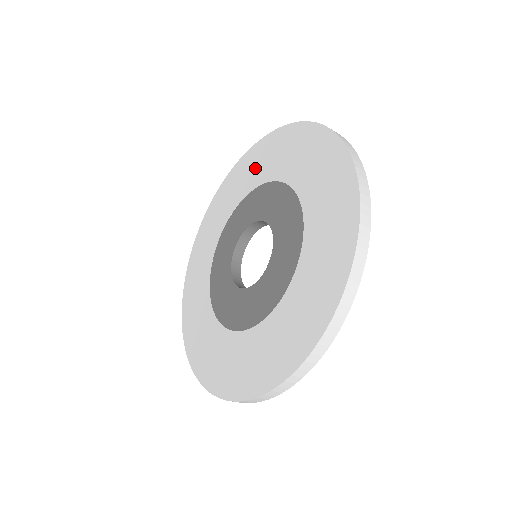
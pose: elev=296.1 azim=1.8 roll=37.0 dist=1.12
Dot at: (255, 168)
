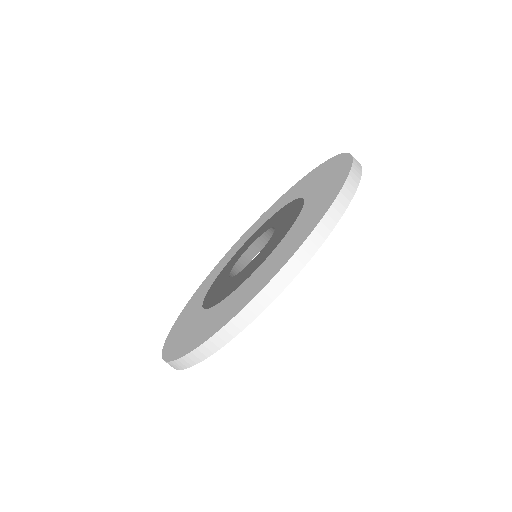
Dot at: (316, 179)
